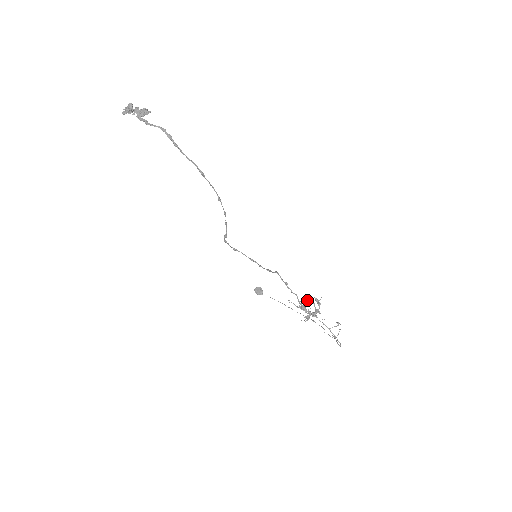
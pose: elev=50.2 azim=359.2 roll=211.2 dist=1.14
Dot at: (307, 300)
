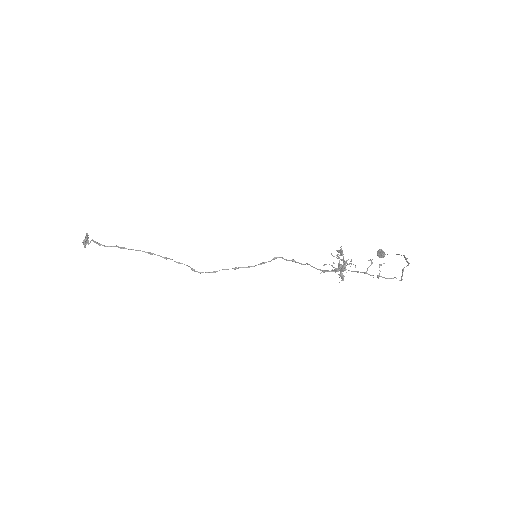
Dot at: occluded
